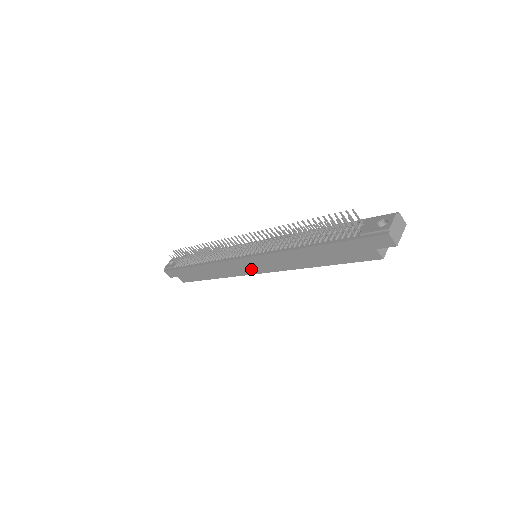
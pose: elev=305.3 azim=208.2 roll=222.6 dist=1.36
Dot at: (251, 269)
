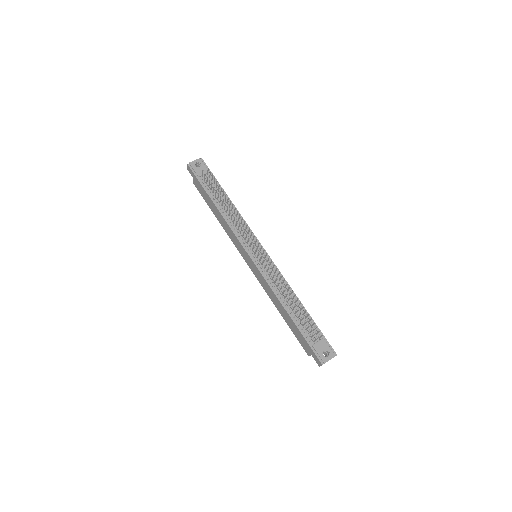
Dot at: (246, 259)
